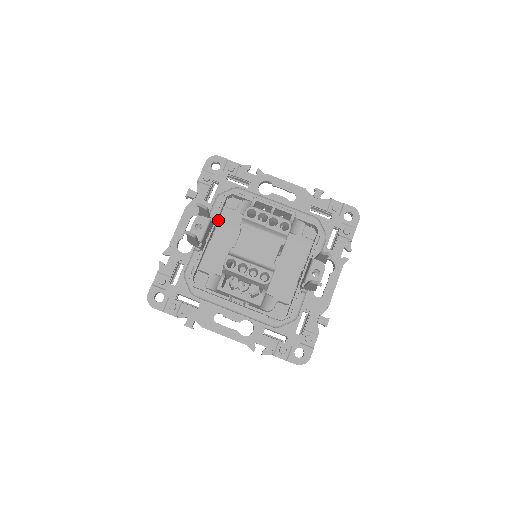
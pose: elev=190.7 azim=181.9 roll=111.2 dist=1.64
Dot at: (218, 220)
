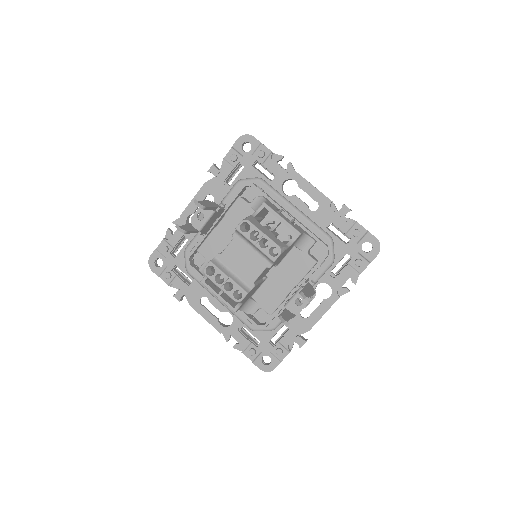
Dot at: (229, 209)
